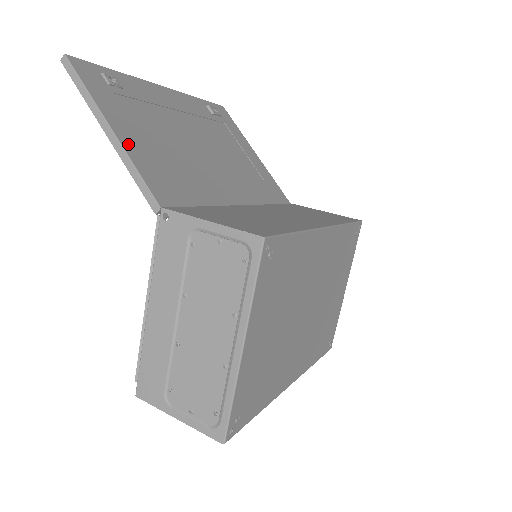
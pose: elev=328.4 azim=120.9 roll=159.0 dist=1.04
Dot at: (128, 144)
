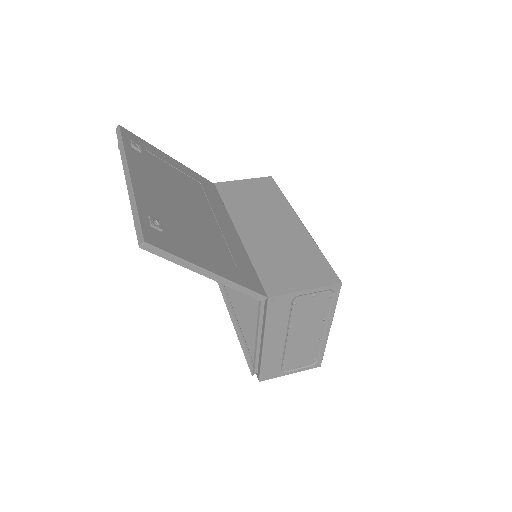
Dot at: (223, 273)
